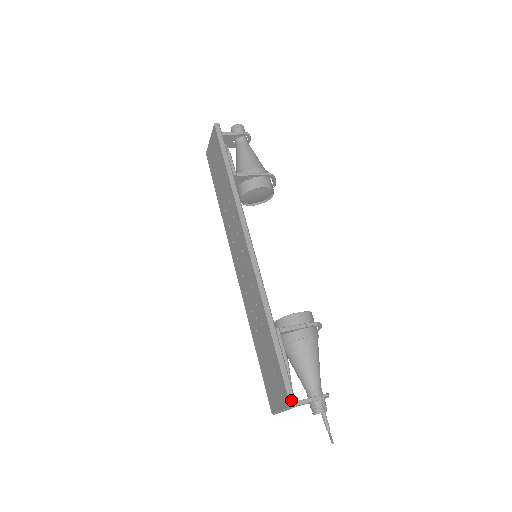
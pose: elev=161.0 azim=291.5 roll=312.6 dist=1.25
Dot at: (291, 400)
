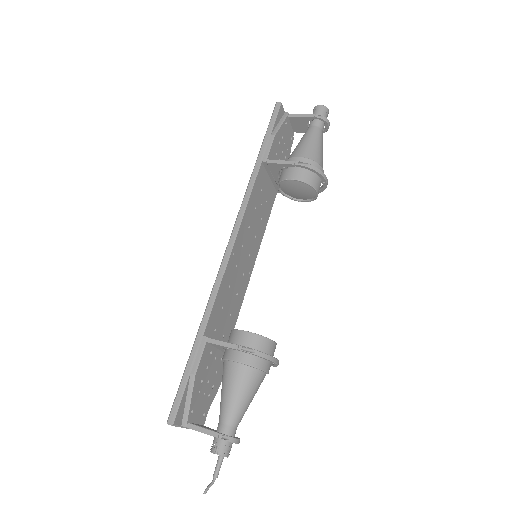
Dot at: (170, 415)
